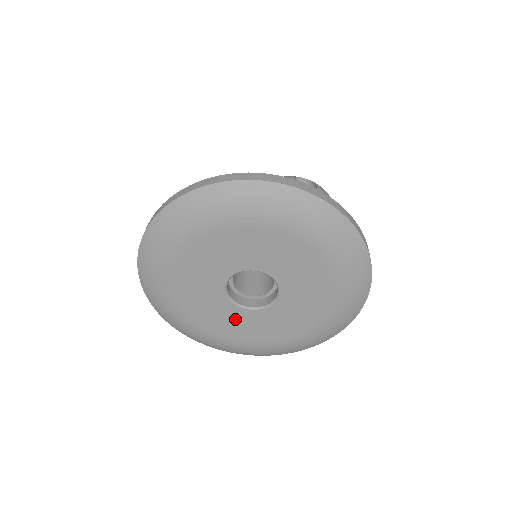
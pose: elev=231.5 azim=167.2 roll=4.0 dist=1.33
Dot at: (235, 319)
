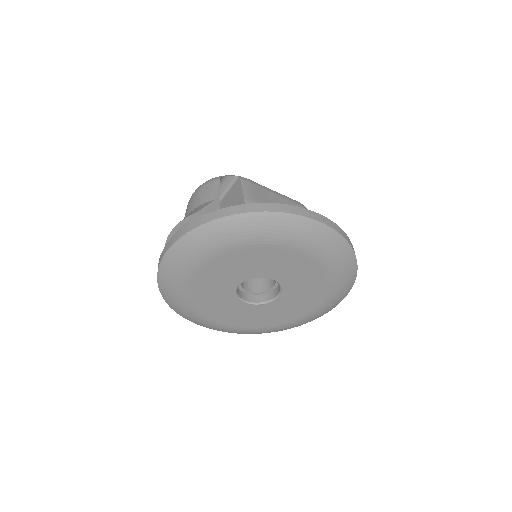
Dot at: (223, 301)
